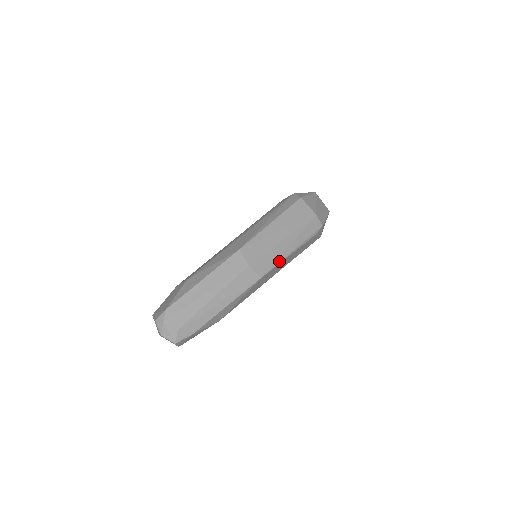
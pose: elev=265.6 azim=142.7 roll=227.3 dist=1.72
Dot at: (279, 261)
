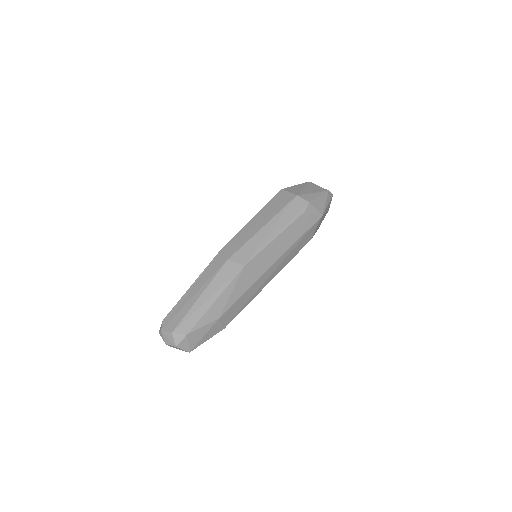
Dot at: (262, 247)
